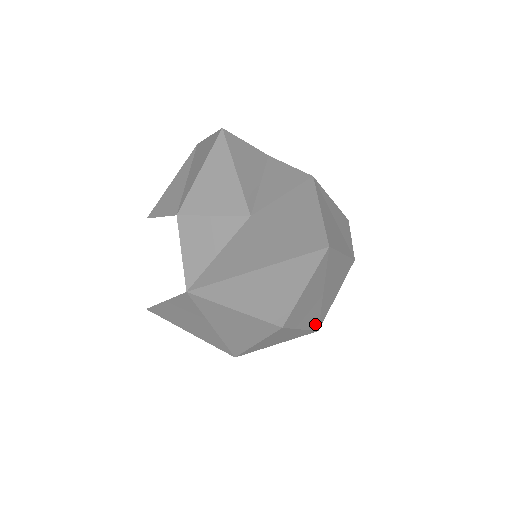
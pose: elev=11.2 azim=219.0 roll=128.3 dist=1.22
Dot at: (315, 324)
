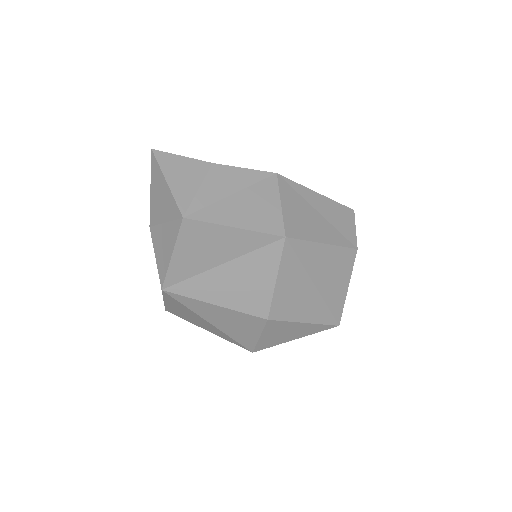
Dot at: (327, 318)
